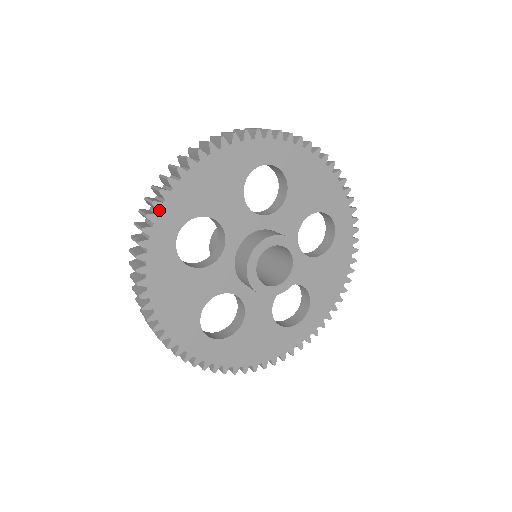
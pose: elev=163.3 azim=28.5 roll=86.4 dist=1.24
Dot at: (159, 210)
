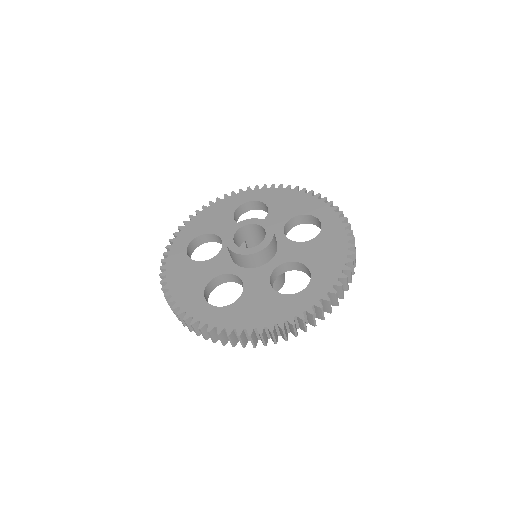
Dot at: (177, 236)
